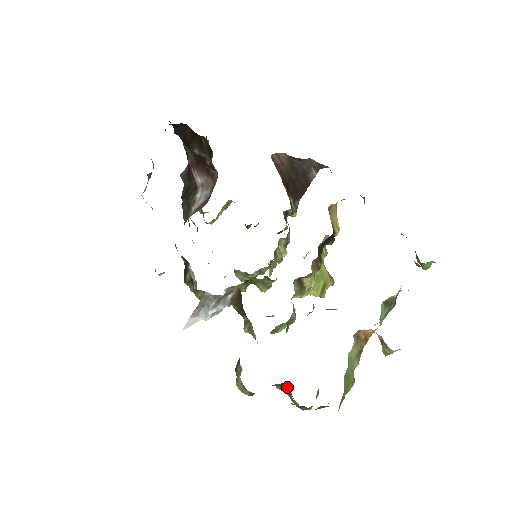
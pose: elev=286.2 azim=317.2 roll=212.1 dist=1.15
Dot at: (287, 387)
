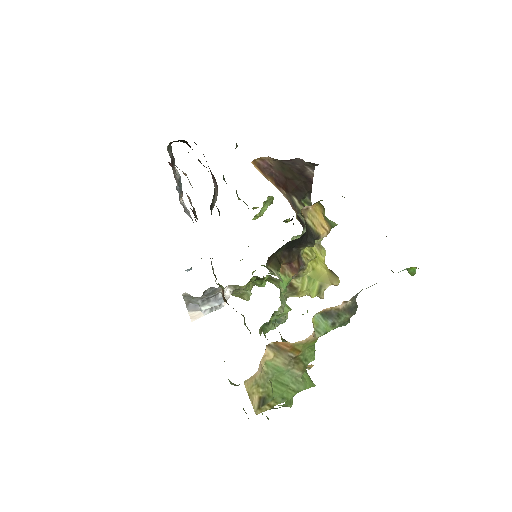
Dot at: occluded
